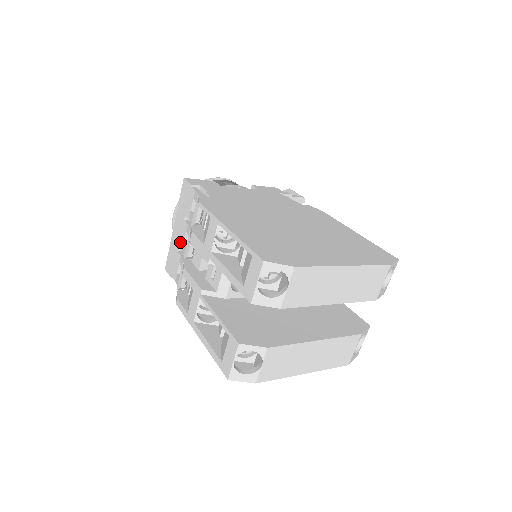
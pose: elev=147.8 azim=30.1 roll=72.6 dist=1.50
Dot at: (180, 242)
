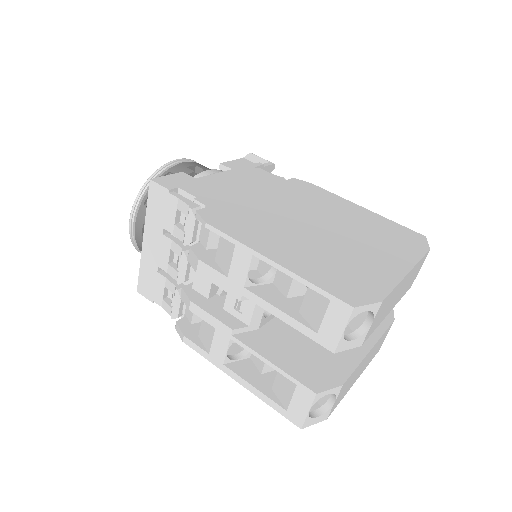
Dot at: (161, 261)
